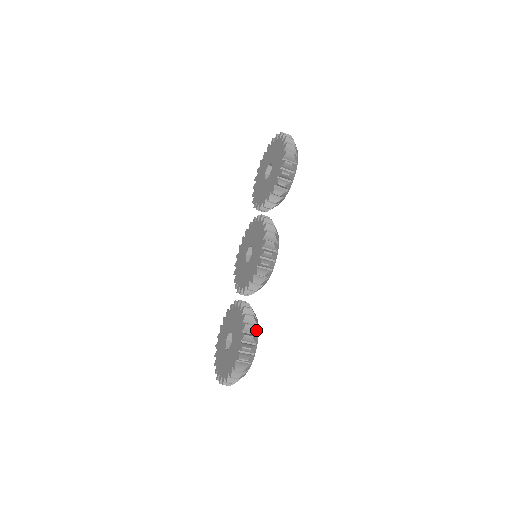
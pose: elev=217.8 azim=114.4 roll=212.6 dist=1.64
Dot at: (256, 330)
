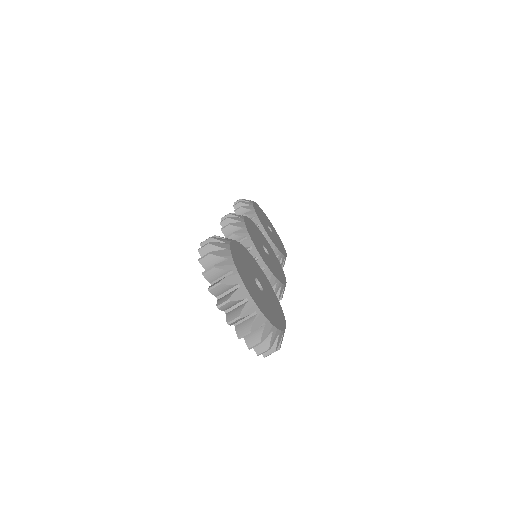
Dot at: occluded
